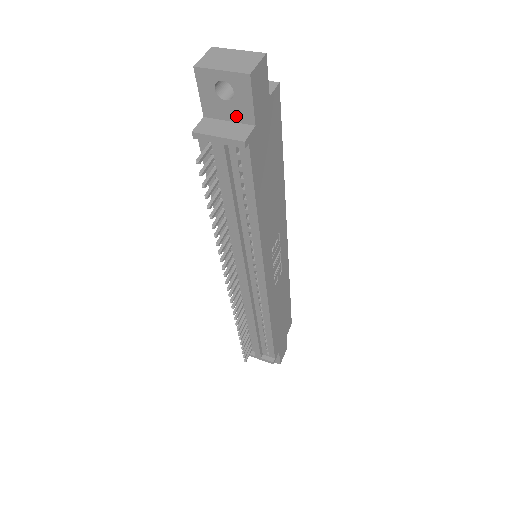
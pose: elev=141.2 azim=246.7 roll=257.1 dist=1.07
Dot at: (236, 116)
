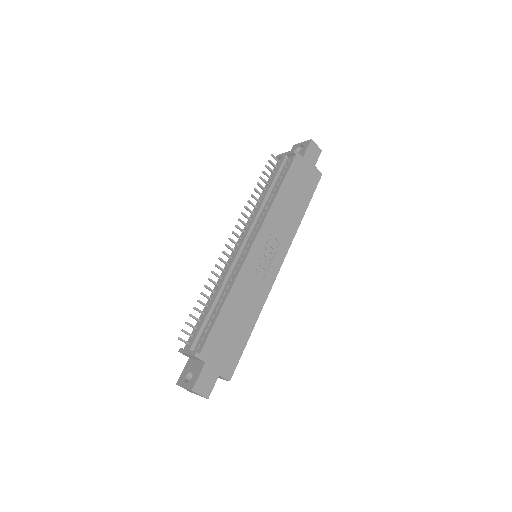
Dot at: occluded
